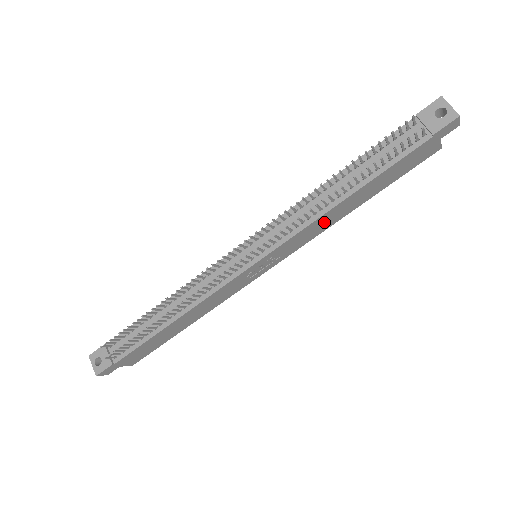
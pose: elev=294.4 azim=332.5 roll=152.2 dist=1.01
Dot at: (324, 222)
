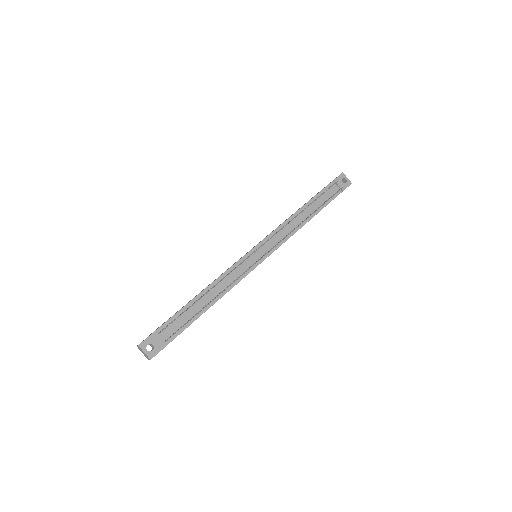
Dot at: occluded
